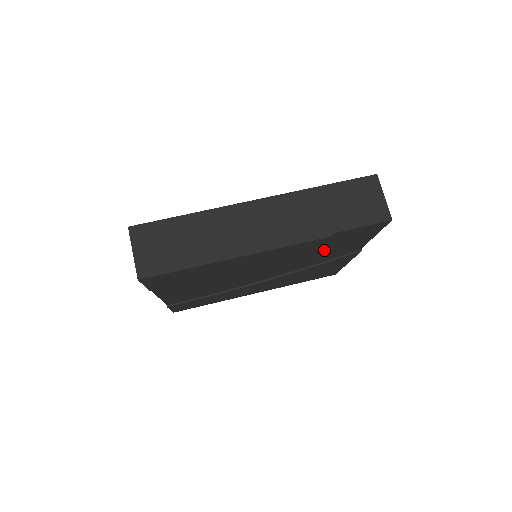
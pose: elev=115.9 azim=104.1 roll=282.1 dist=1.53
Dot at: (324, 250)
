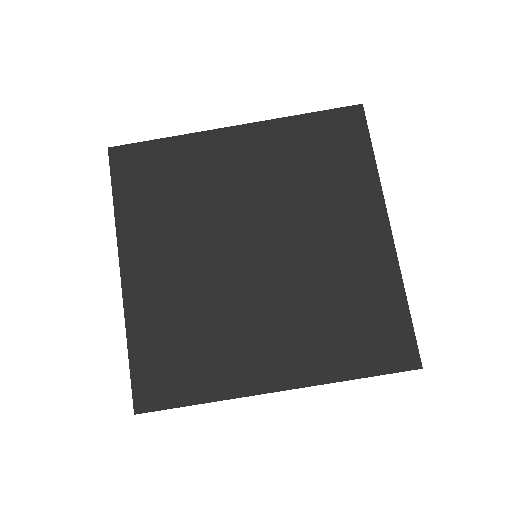
Dot at: occluded
